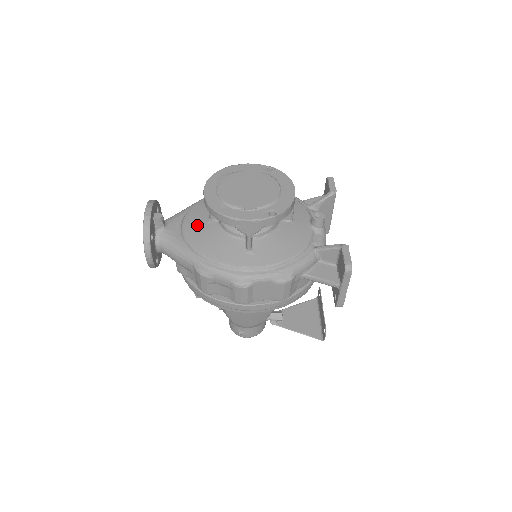
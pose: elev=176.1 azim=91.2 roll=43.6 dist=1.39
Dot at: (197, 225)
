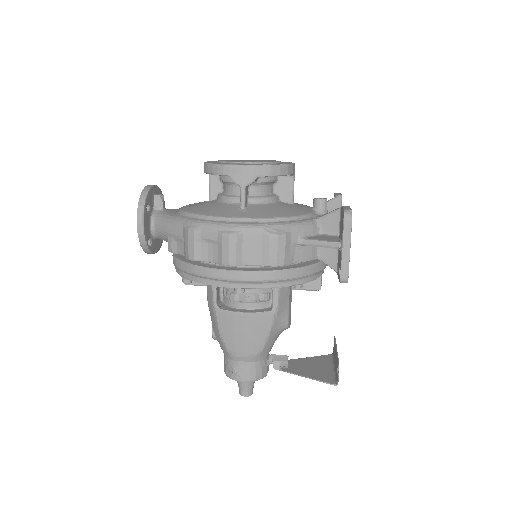
Dot at: (195, 204)
